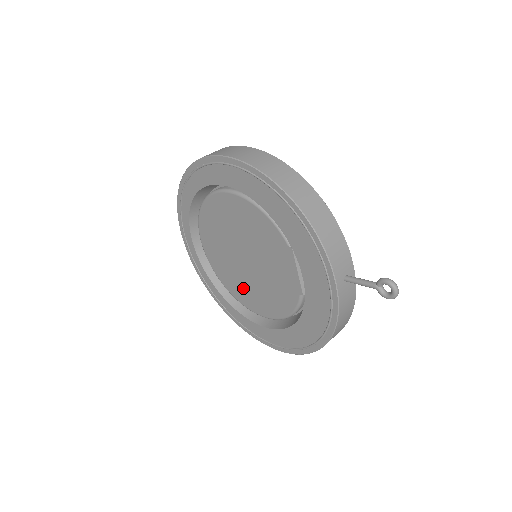
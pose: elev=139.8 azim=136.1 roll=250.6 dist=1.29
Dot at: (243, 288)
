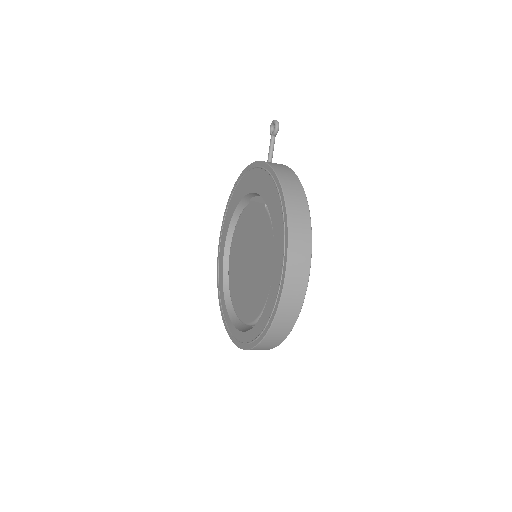
Dot at: (259, 286)
